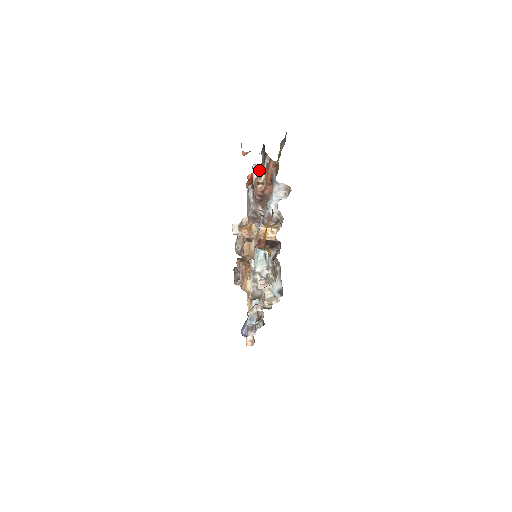
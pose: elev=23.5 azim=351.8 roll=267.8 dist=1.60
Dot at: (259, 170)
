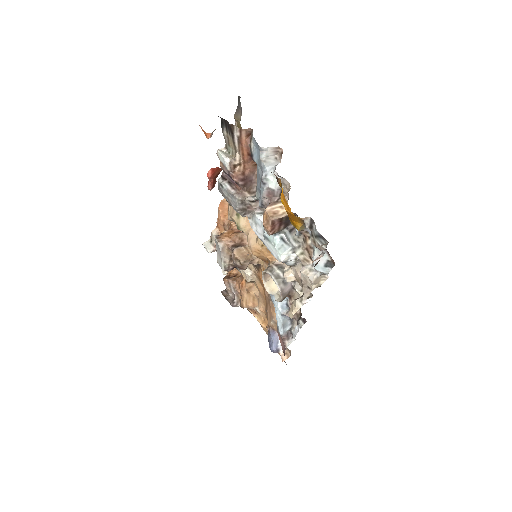
Dot at: (227, 153)
